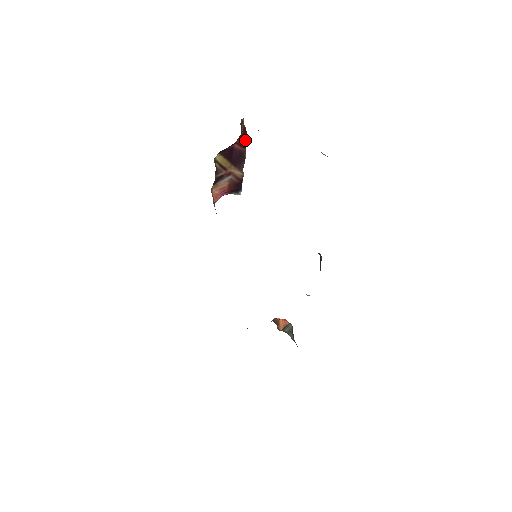
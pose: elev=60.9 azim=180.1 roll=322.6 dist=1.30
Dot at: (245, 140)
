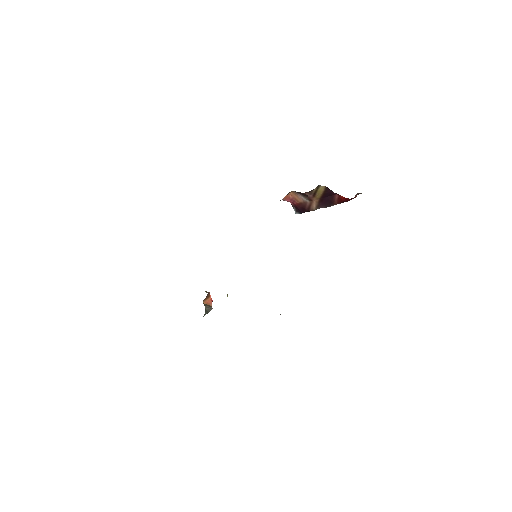
Dot at: (344, 201)
